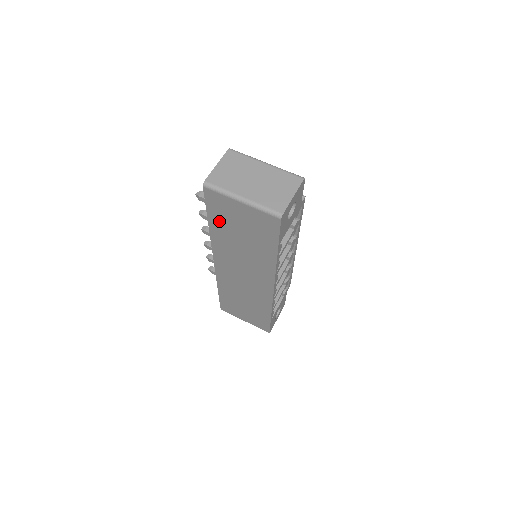
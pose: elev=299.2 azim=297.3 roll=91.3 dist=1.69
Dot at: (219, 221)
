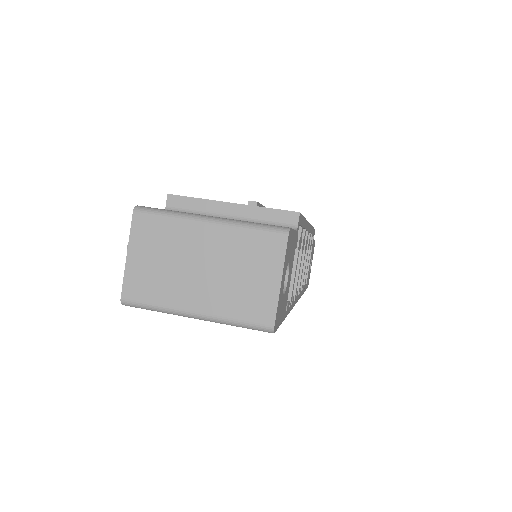
Dot at: occluded
